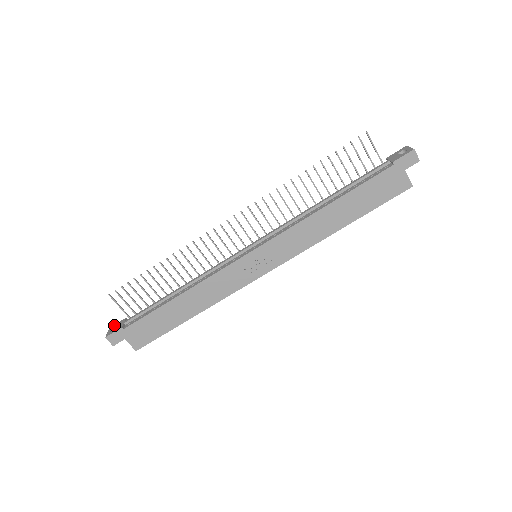
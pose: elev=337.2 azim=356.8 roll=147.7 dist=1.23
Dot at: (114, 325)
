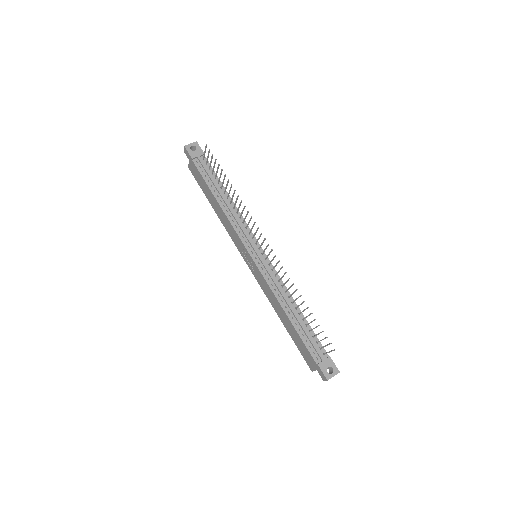
Dot at: (198, 145)
